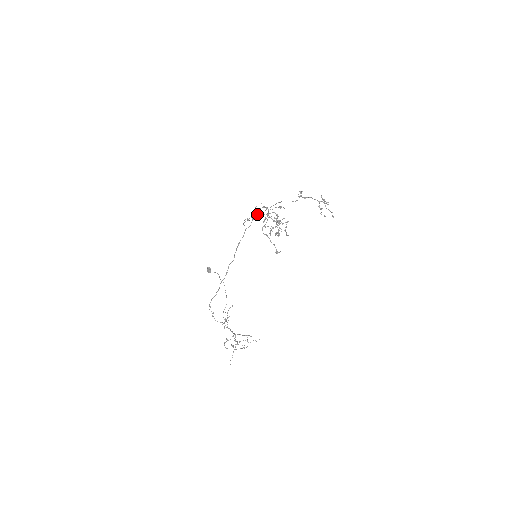
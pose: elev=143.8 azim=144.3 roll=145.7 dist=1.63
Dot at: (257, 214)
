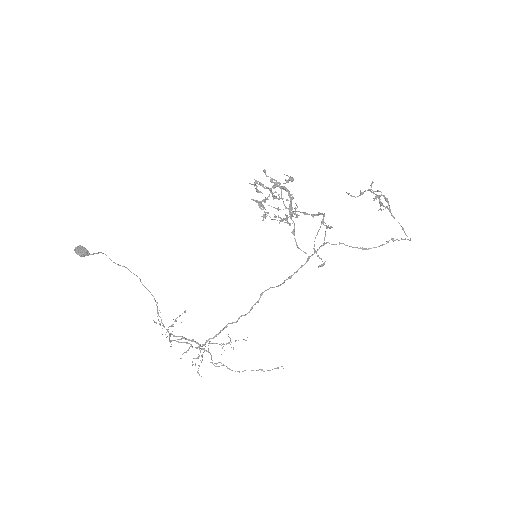
Dot at: (341, 243)
